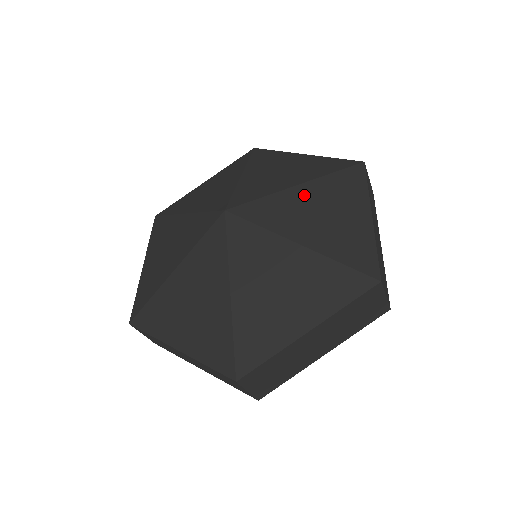
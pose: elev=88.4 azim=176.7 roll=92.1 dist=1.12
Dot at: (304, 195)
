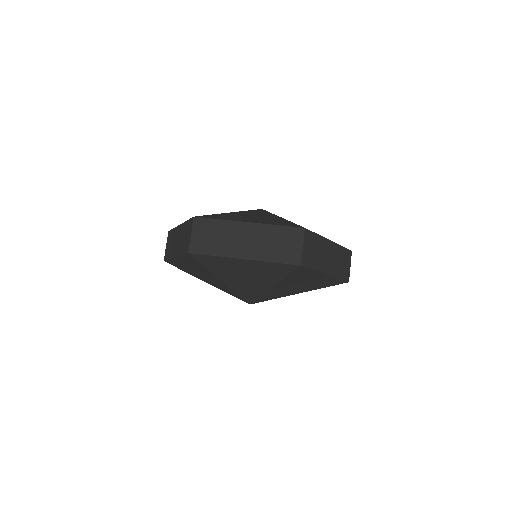
Dot at: occluded
